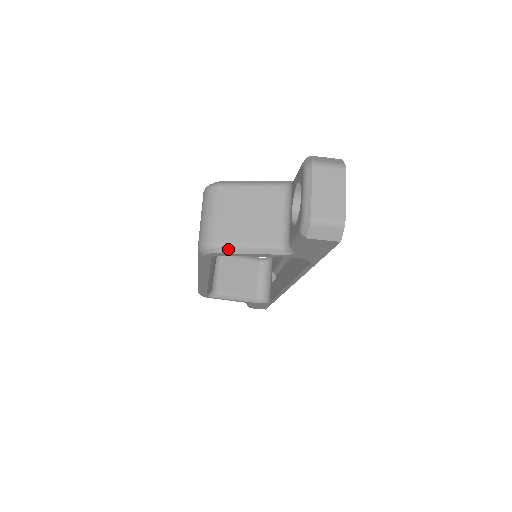
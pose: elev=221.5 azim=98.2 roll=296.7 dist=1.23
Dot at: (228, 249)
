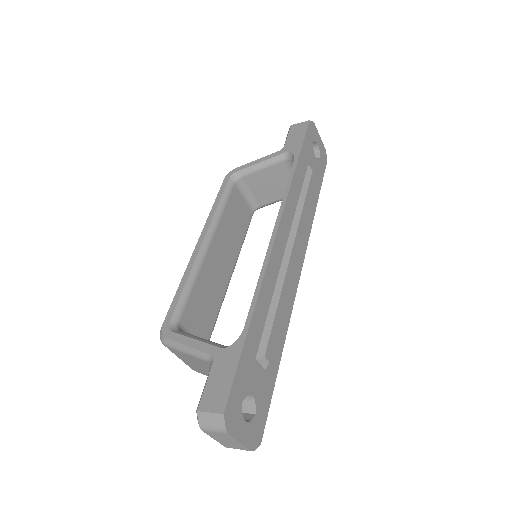
Dot at: occluded
